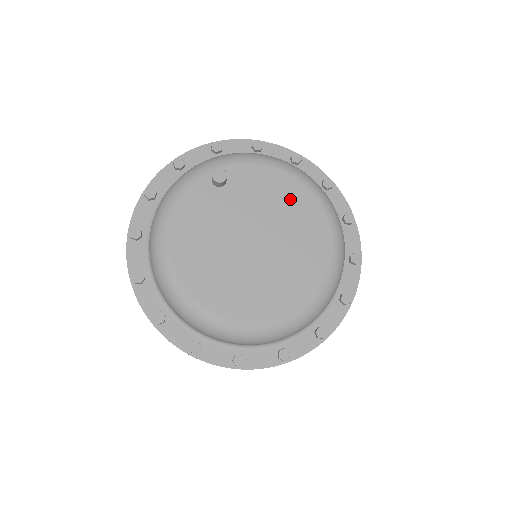
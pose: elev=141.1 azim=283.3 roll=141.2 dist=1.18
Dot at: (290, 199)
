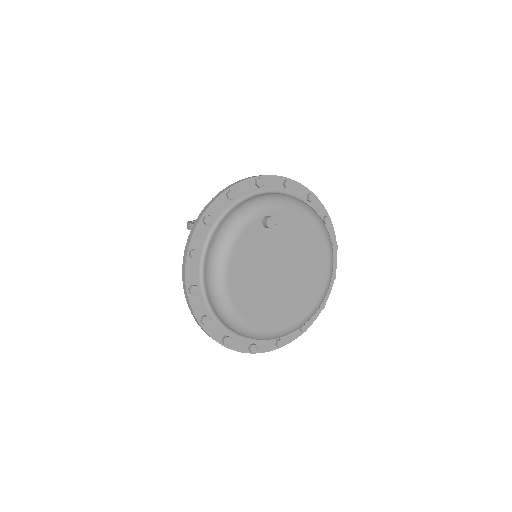
Dot at: (310, 240)
